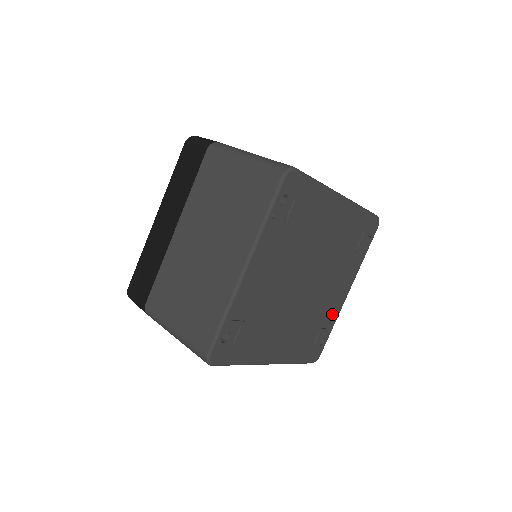
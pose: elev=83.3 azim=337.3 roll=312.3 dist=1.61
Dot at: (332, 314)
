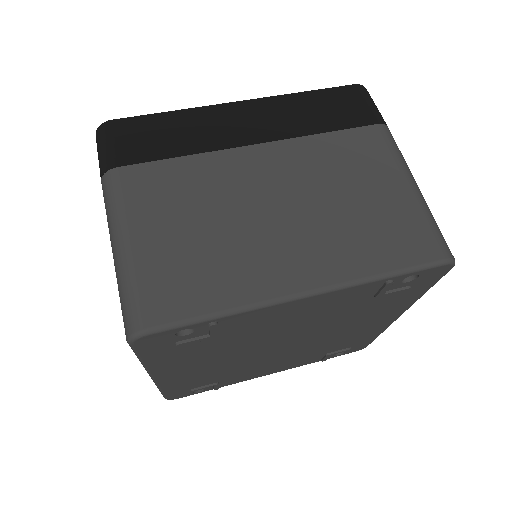
Dot at: (239, 379)
